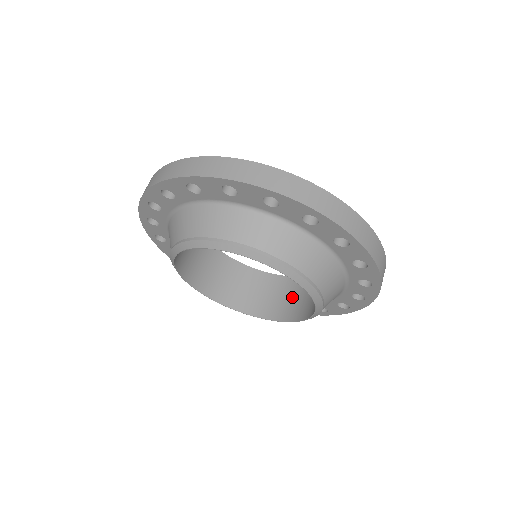
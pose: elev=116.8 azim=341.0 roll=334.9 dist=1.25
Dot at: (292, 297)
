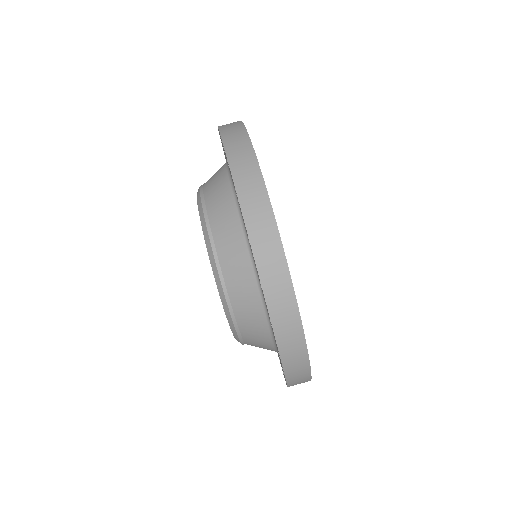
Dot at: occluded
